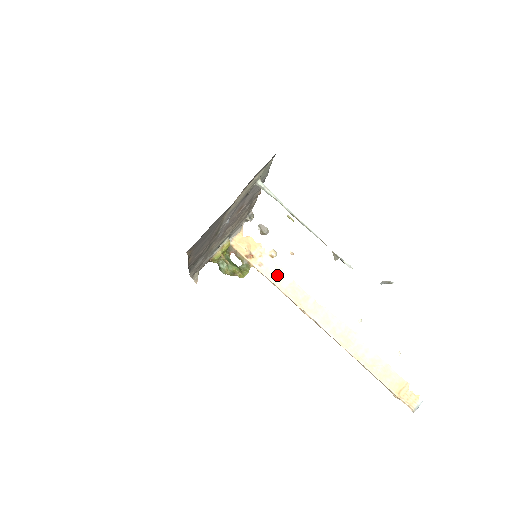
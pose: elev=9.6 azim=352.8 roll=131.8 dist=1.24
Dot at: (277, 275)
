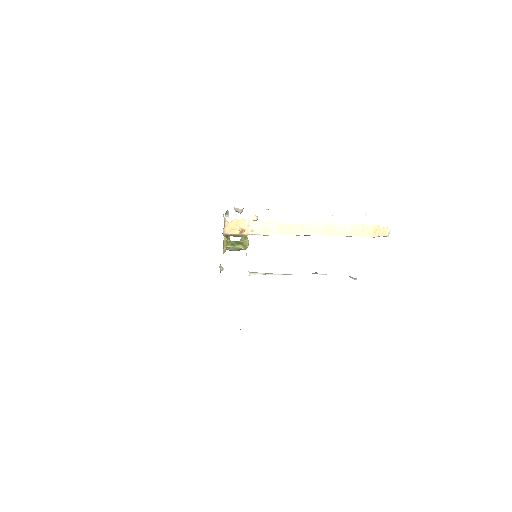
Dot at: (266, 228)
